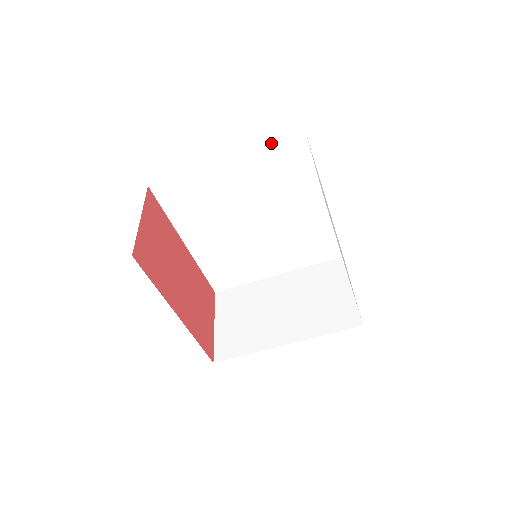
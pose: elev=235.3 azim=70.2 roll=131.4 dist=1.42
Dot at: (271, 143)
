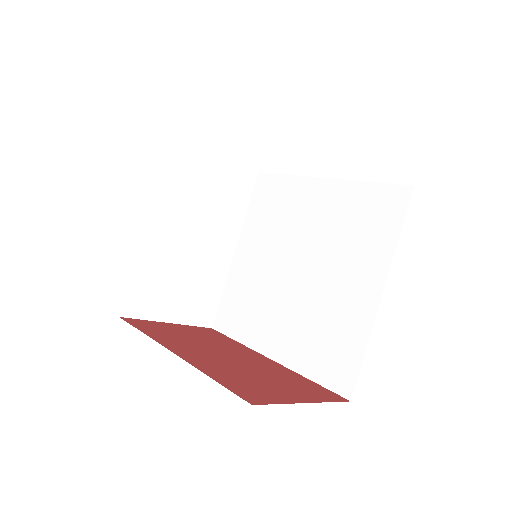
Dot at: (249, 204)
